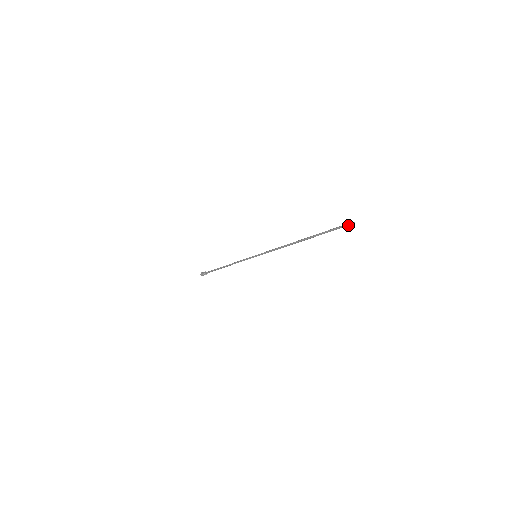
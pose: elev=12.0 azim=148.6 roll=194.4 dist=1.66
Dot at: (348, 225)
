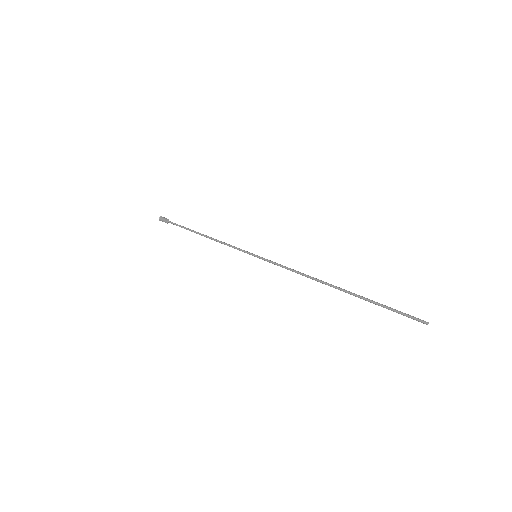
Dot at: (418, 321)
